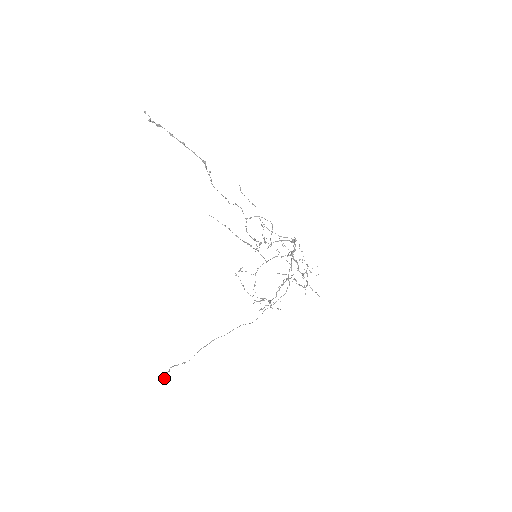
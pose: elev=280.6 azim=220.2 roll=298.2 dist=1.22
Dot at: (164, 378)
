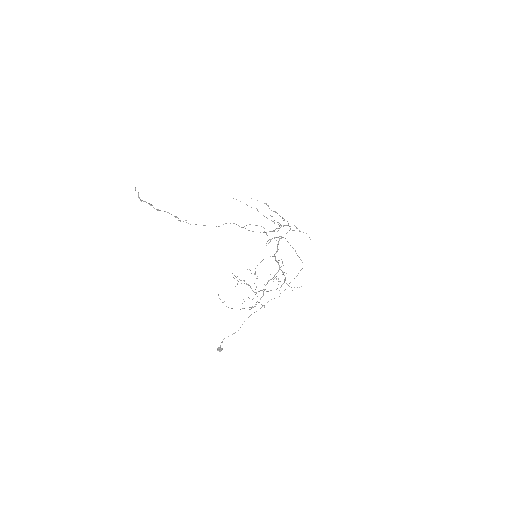
Dot at: (217, 349)
